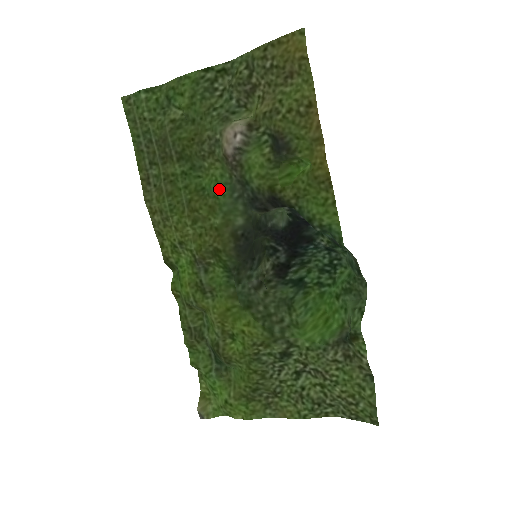
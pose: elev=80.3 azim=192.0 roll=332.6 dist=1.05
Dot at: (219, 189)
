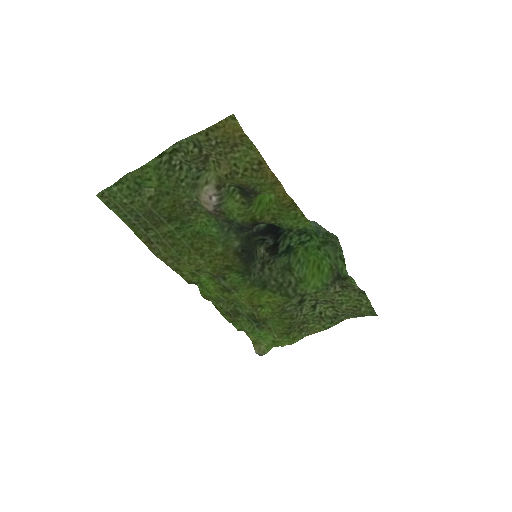
Dot at: (211, 230)
